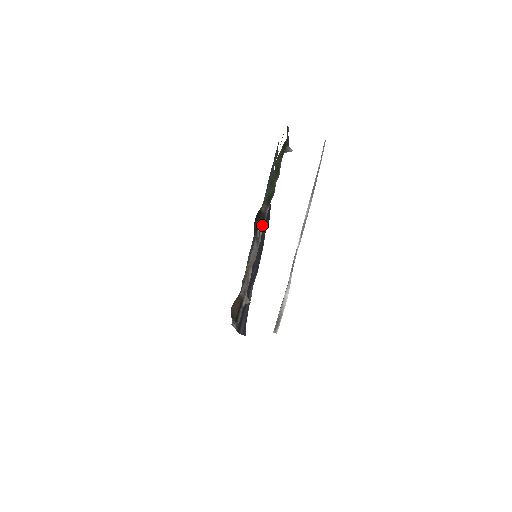
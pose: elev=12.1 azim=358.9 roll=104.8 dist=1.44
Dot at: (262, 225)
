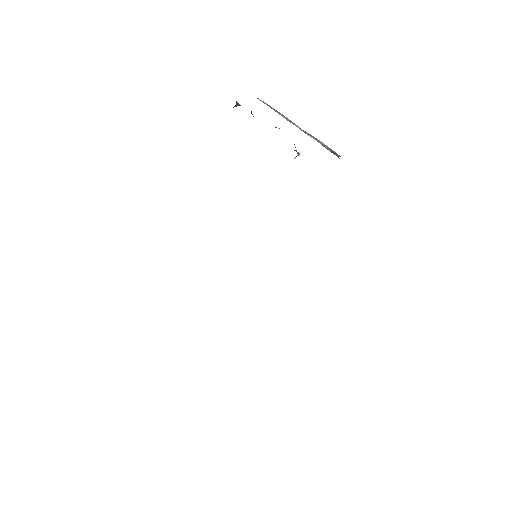
Dot at: occluded
